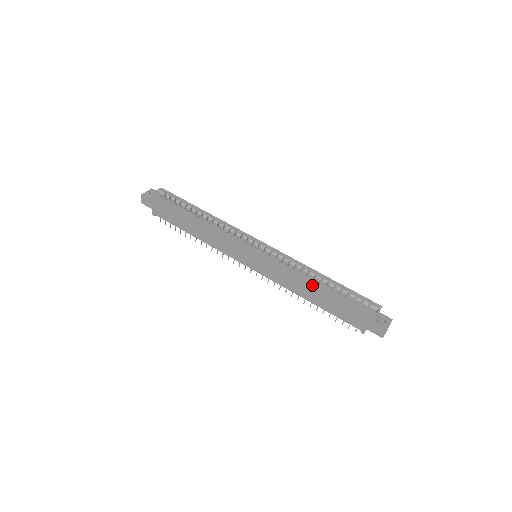
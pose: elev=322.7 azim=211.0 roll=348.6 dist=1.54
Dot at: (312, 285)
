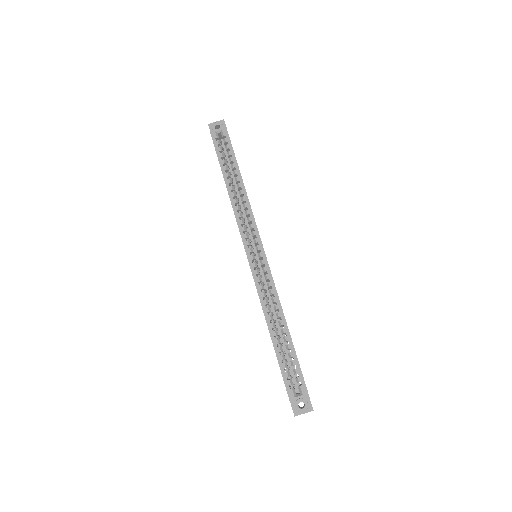
Dot at: (267, 325)
